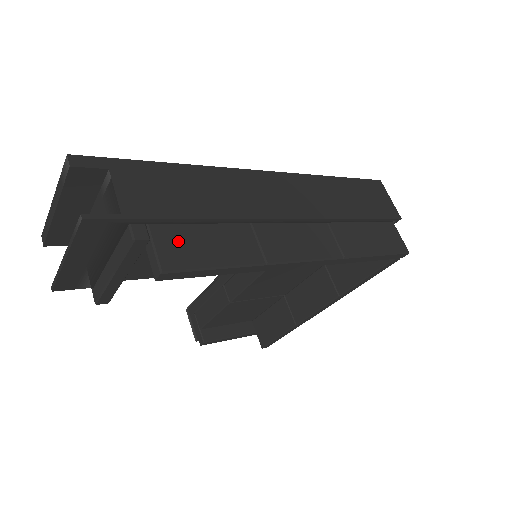
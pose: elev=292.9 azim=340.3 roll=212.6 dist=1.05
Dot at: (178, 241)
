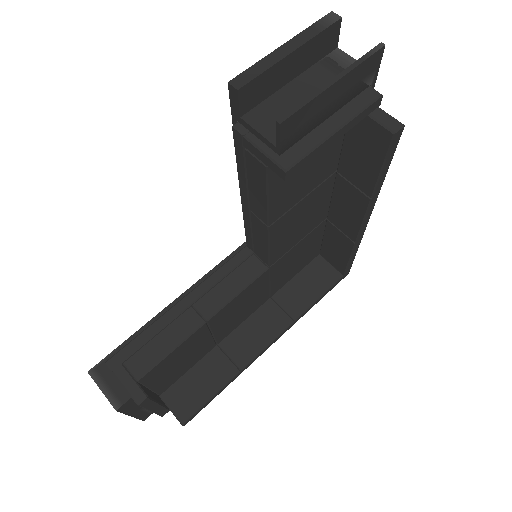
Dot at: occluded
